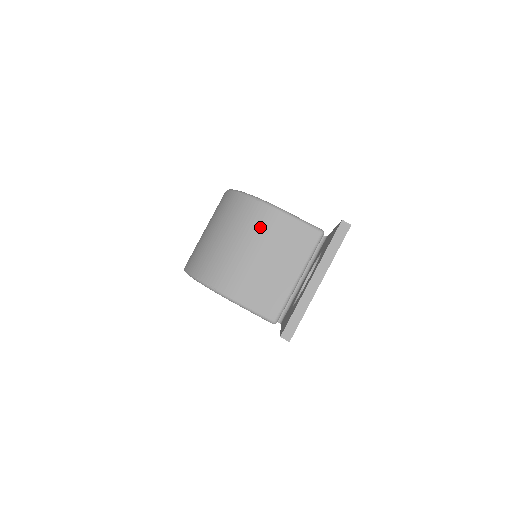
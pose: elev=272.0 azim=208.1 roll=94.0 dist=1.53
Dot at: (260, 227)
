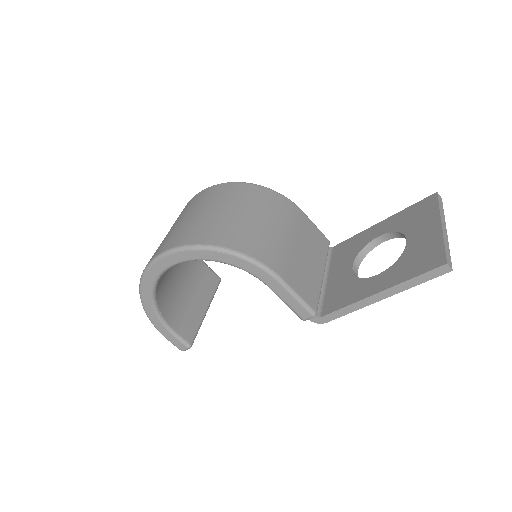
Dot at: (288, 215)
